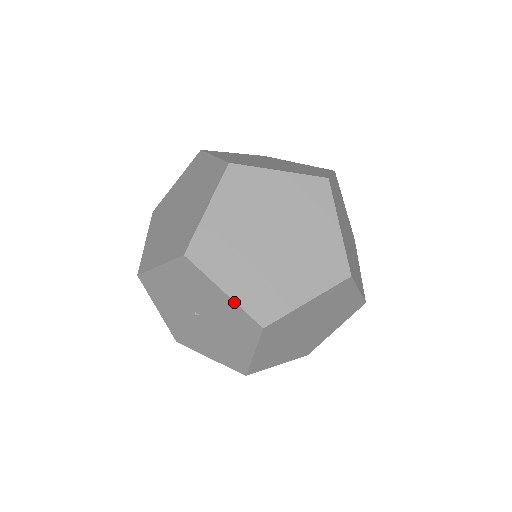
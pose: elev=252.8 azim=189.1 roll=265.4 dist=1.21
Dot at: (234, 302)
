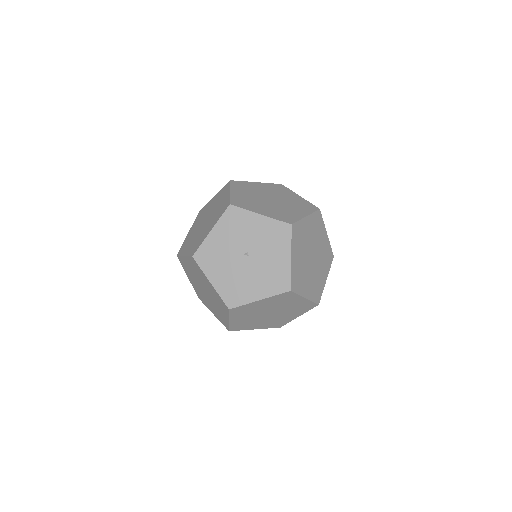
Dot at: (291, 267)
